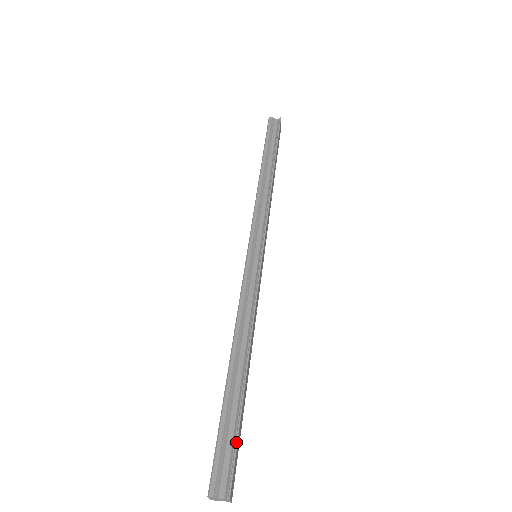
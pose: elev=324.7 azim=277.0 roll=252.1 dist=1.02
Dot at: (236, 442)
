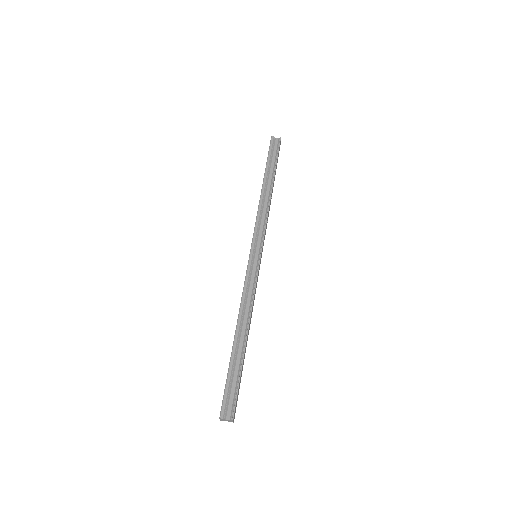
Dot at: (238, 386)
